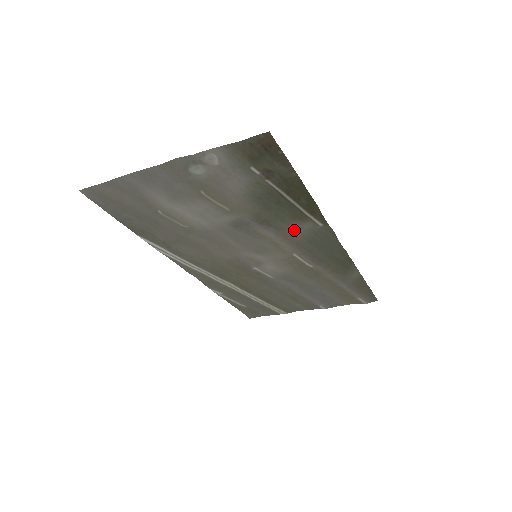
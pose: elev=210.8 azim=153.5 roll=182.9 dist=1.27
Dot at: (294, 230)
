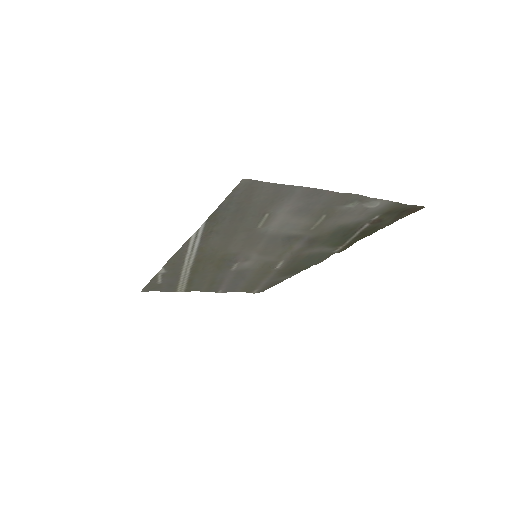
Dot at: (314, 249)
